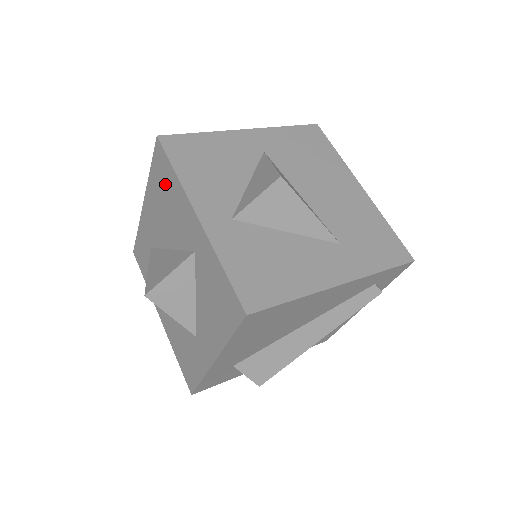
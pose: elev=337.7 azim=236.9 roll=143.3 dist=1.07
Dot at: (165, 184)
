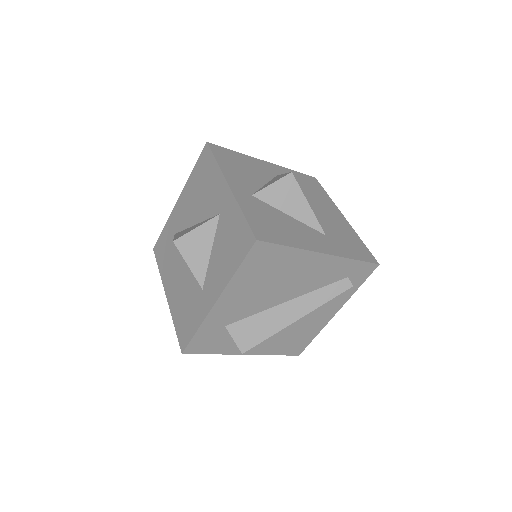
Dot at: (205, 174)
